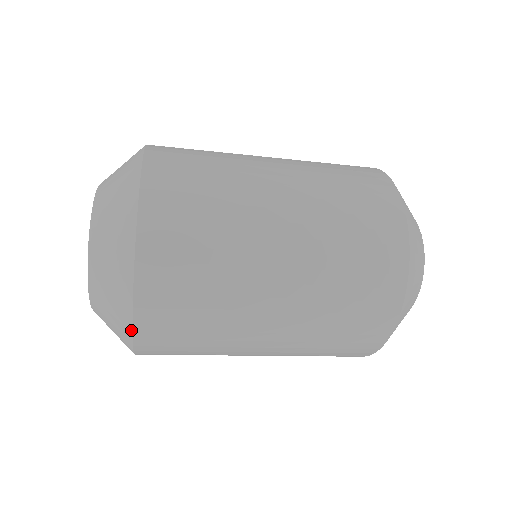
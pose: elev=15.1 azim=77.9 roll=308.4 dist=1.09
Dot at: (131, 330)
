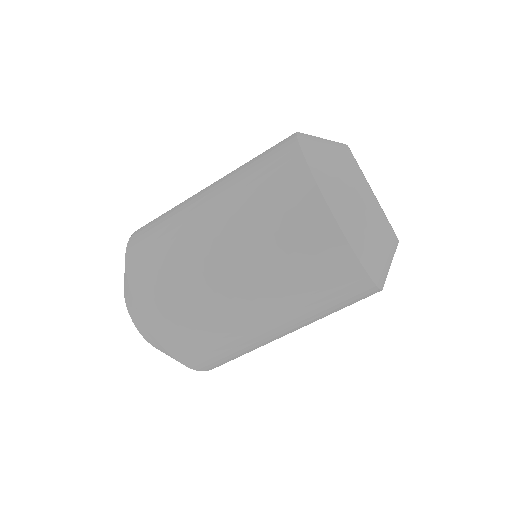
Dot at: (176, 360)
